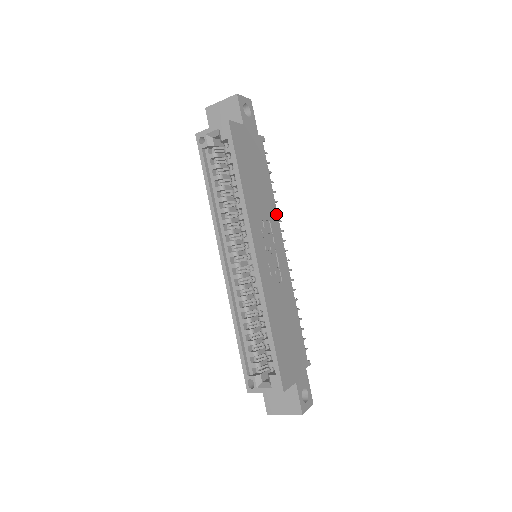
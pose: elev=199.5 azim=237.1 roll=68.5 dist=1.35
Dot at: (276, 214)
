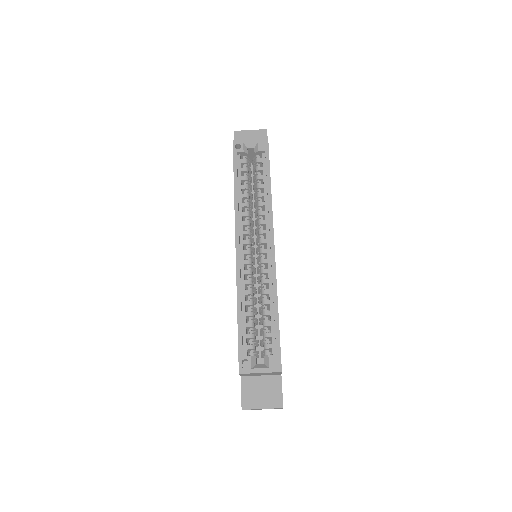
Dot at: occluded
